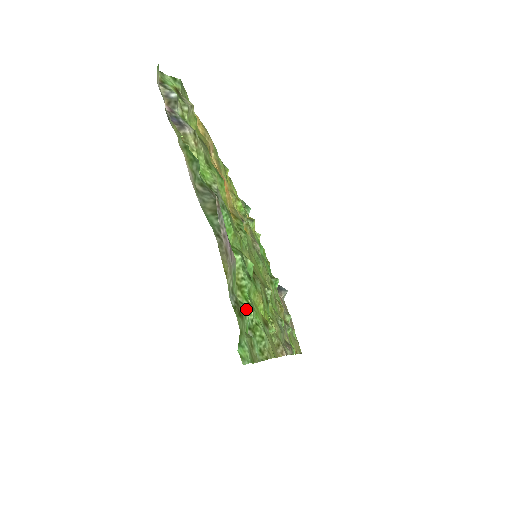
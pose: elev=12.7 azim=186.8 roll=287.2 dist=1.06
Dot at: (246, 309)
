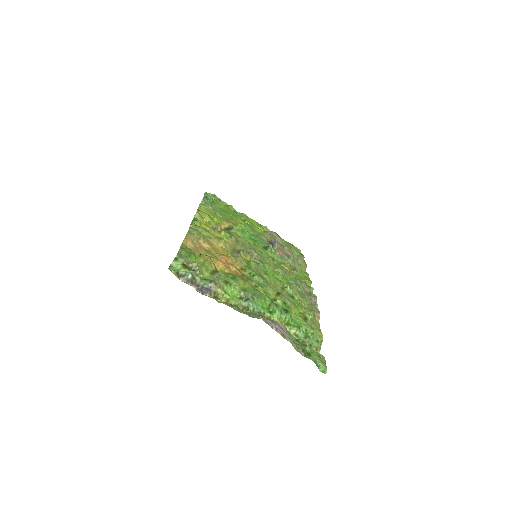
Dot at: (298, 331)
